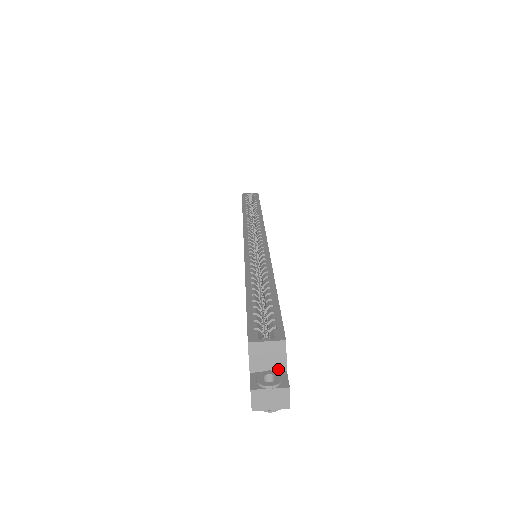
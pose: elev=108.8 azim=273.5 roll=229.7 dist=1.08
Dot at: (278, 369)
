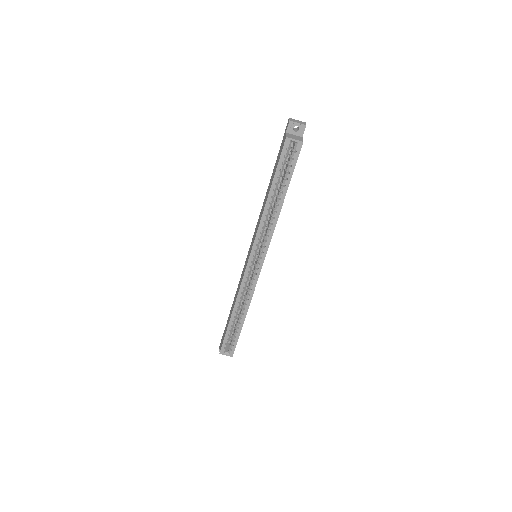
Dot at: occluded
